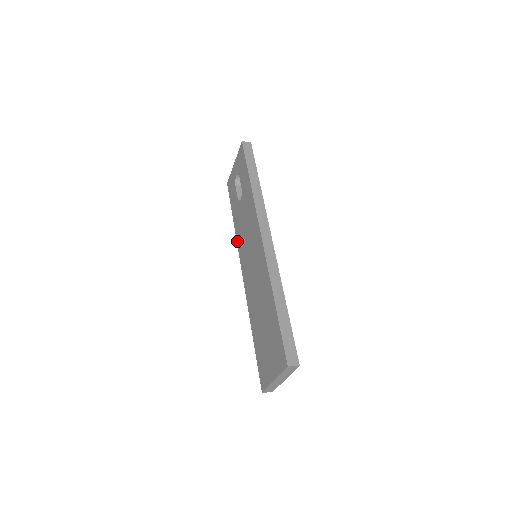
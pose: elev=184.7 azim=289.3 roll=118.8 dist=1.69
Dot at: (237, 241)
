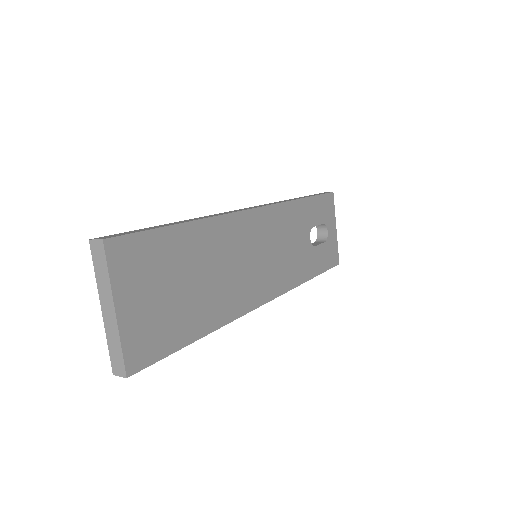
Dot at: occluded
